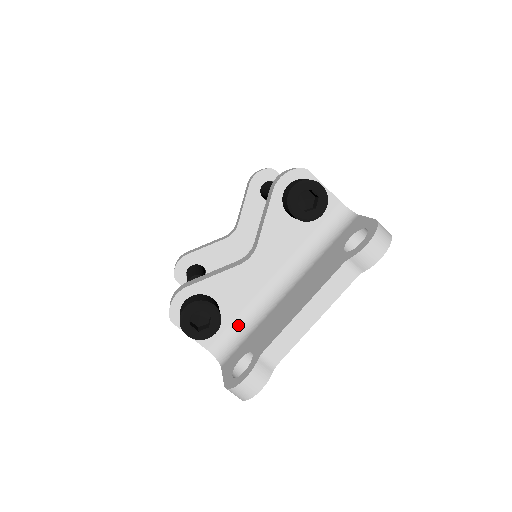
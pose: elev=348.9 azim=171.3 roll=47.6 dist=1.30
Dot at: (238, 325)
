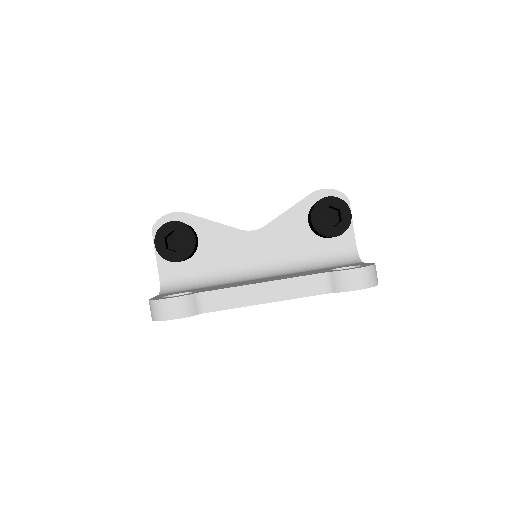
Dot at: (199, 276)
